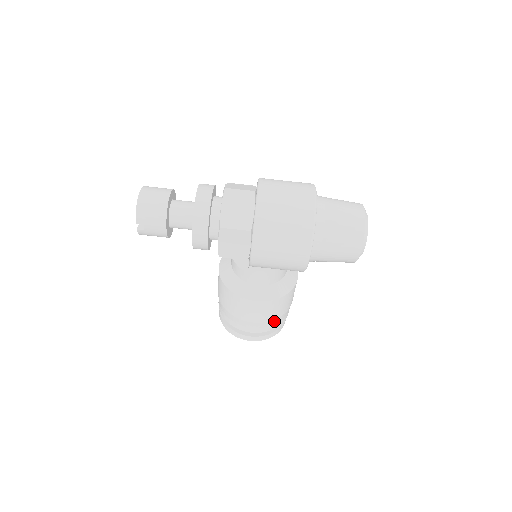
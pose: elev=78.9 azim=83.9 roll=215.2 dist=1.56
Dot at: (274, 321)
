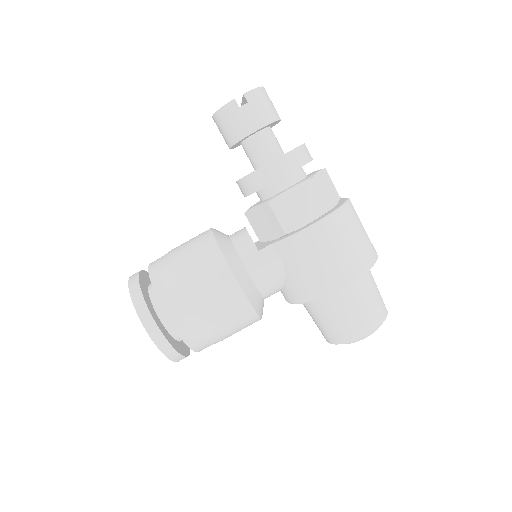
Dot at: (205, 333)
